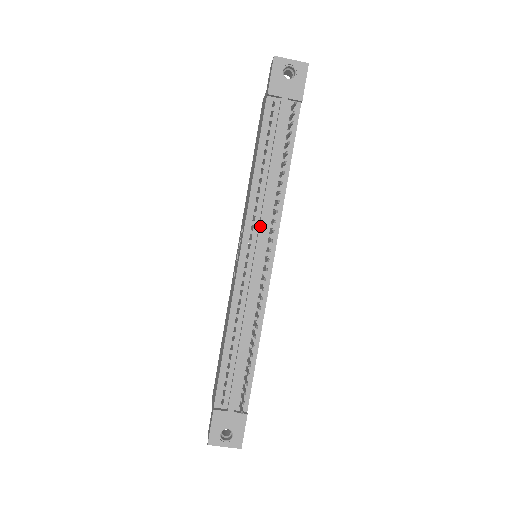
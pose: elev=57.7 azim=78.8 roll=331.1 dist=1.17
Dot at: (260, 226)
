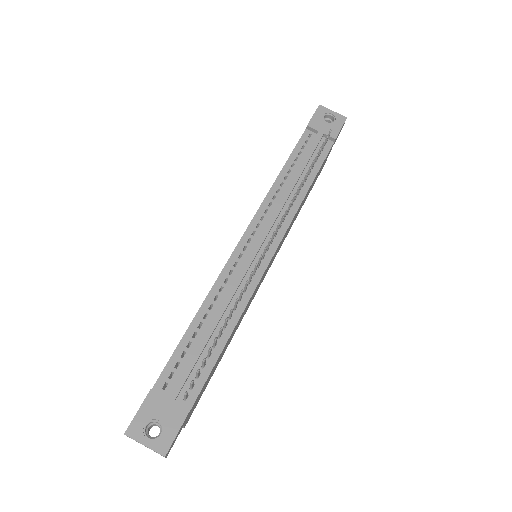
Dot at: (270, 217)
